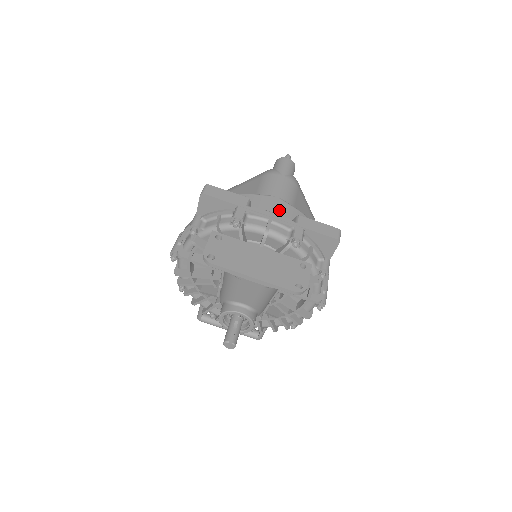
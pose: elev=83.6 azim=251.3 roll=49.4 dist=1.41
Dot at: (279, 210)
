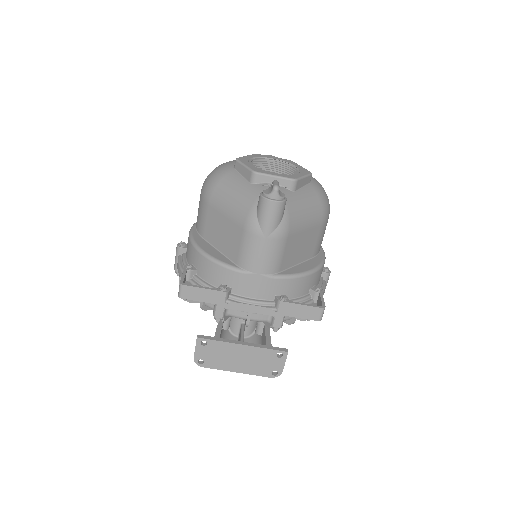
Dot at: (260, 291)
